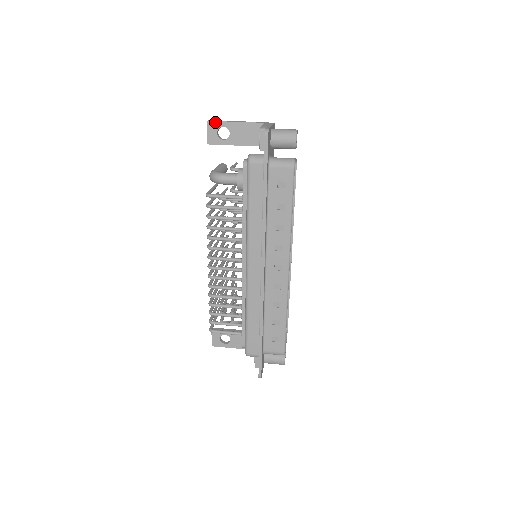
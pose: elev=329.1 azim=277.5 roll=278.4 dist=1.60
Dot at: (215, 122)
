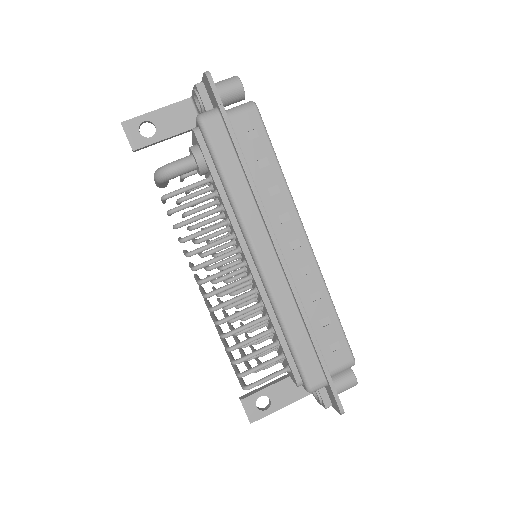
Dot at: (131, 120)
